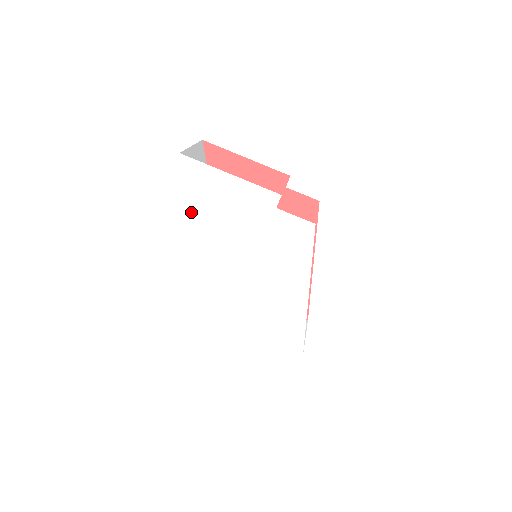
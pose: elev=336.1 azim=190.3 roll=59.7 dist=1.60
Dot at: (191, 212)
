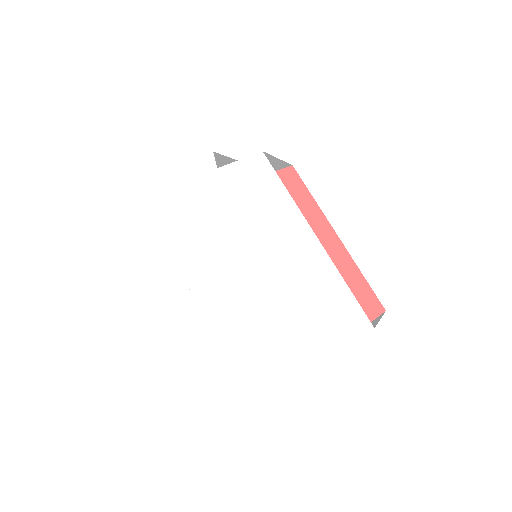
Dot at: (150, 239)
